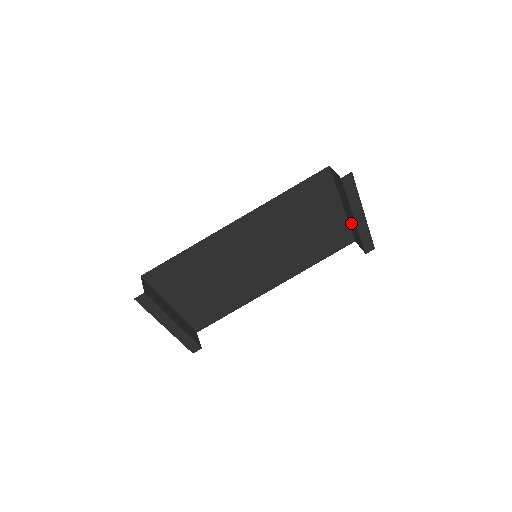
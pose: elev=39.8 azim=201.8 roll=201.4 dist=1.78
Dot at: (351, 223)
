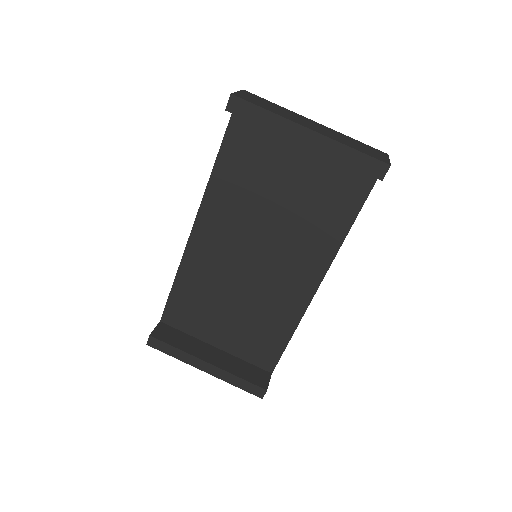
Dot at: occluded
